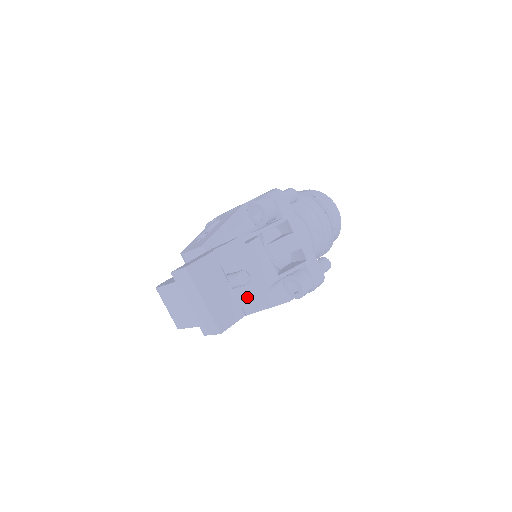
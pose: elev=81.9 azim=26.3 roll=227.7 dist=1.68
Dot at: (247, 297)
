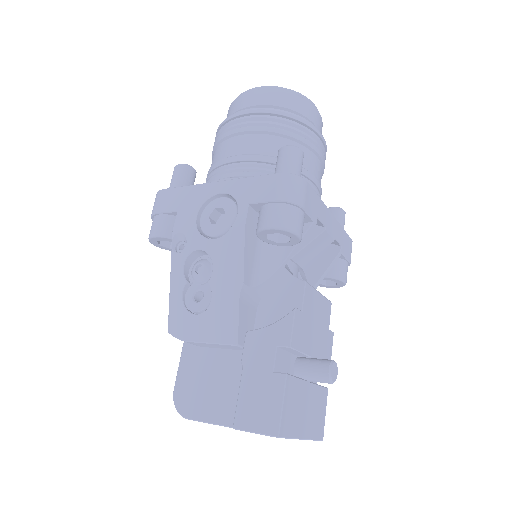
Dot at: occluded
